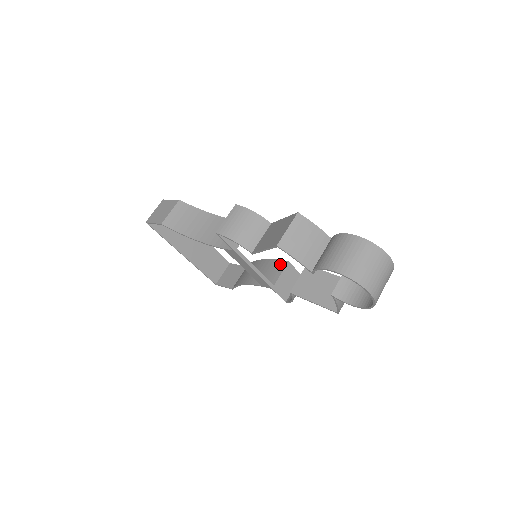
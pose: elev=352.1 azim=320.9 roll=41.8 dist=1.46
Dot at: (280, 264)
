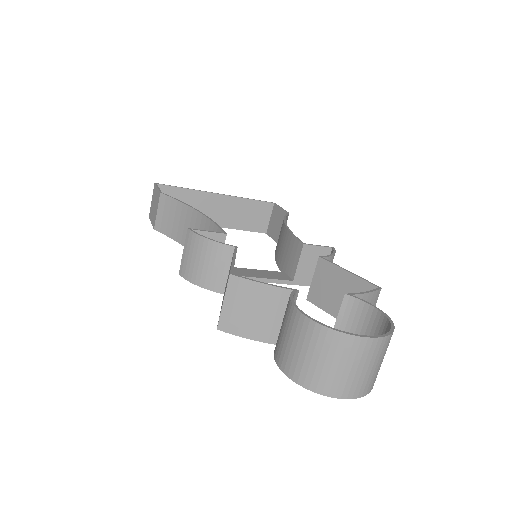
Dot at: (296, 246)
